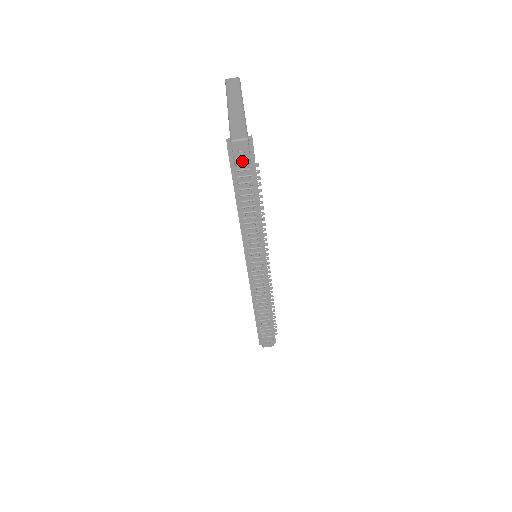
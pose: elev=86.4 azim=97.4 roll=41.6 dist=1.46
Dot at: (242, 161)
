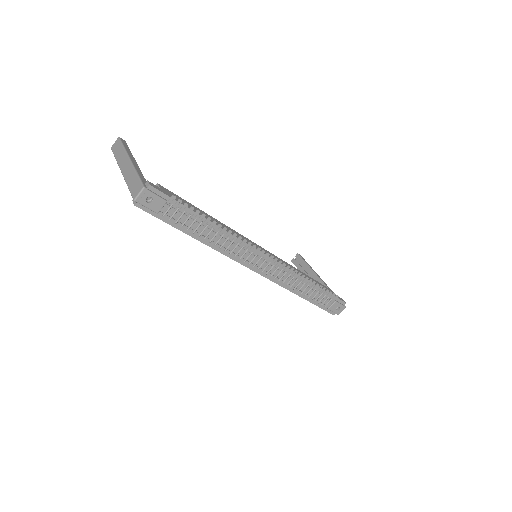
Dot at: (159, 206)
